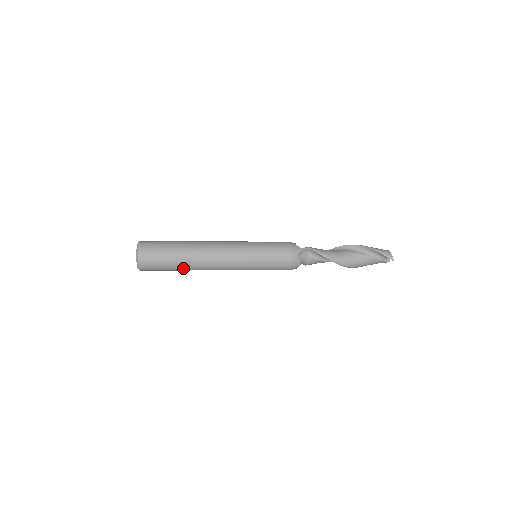
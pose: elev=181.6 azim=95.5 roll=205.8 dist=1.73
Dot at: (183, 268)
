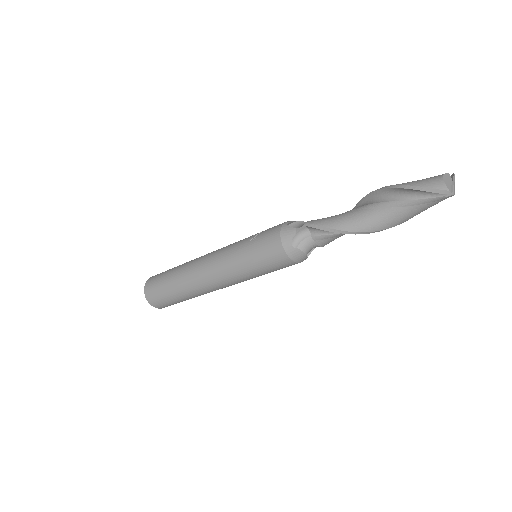
Dot at: (189, 297)
